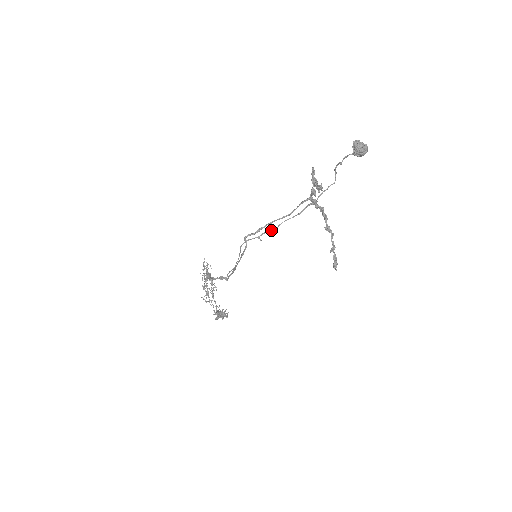
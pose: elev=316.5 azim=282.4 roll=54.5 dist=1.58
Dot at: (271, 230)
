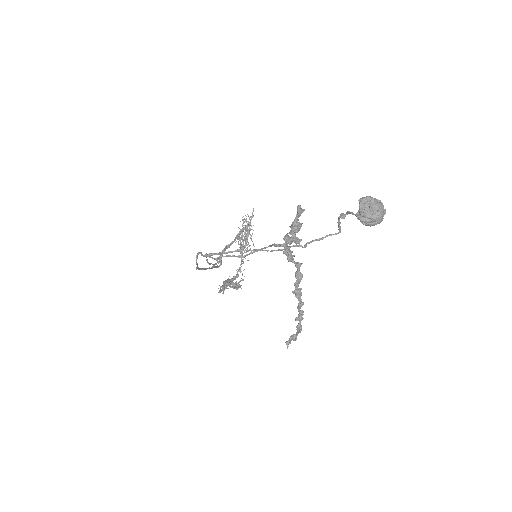
Dot at: occluded
